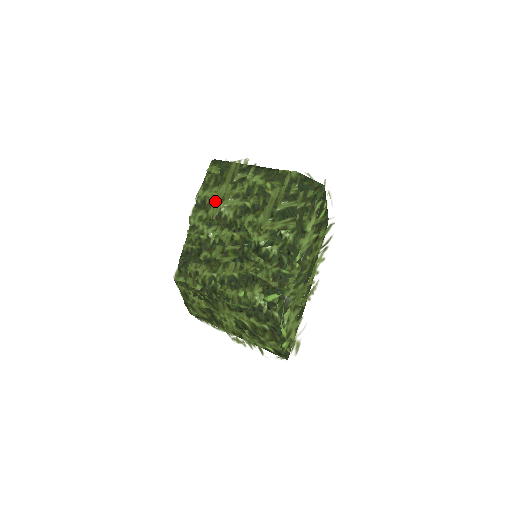
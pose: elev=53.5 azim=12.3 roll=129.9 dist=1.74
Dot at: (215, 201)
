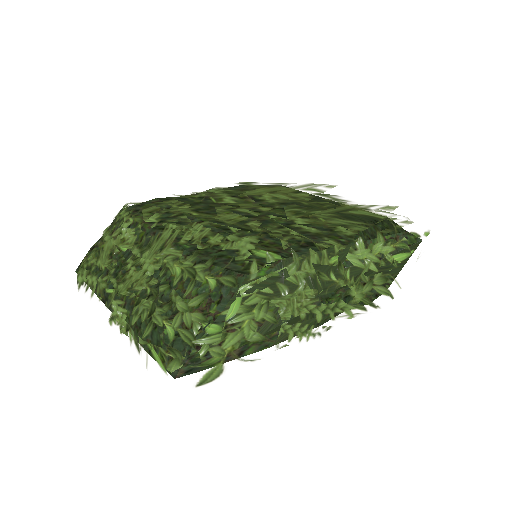
Dot at: (262, 189)
